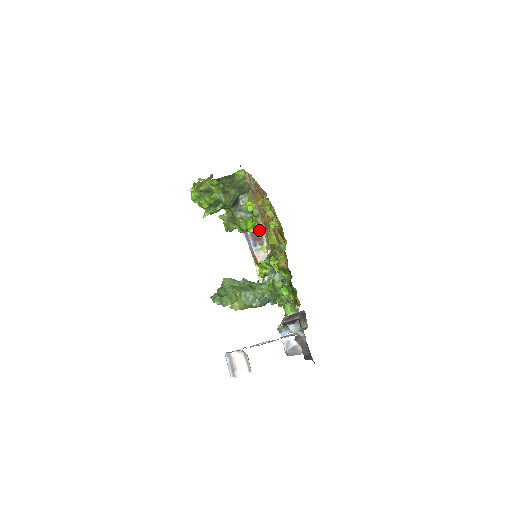
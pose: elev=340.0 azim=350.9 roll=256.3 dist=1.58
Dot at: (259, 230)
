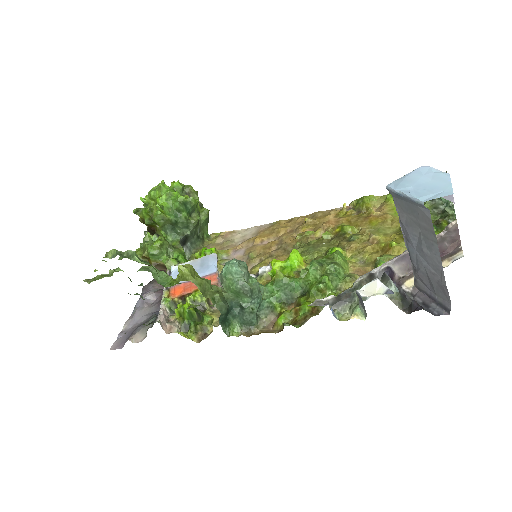
Dot at: occluded
